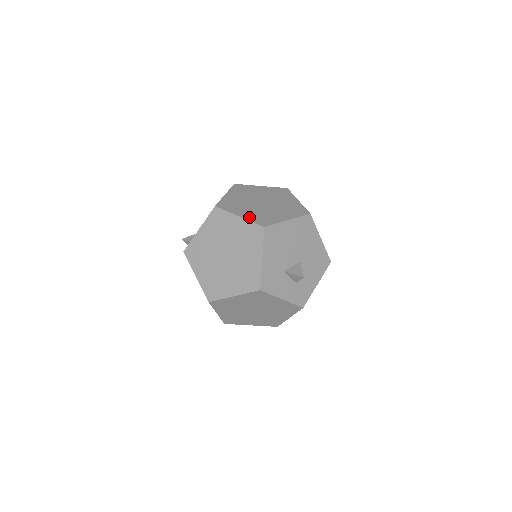
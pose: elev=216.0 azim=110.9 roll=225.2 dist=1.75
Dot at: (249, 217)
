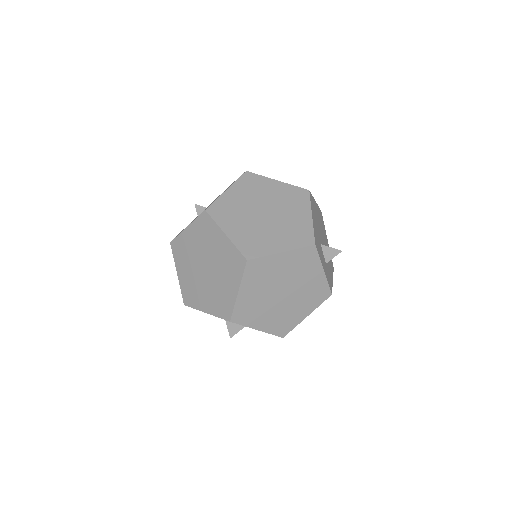
Dot at: occluded
